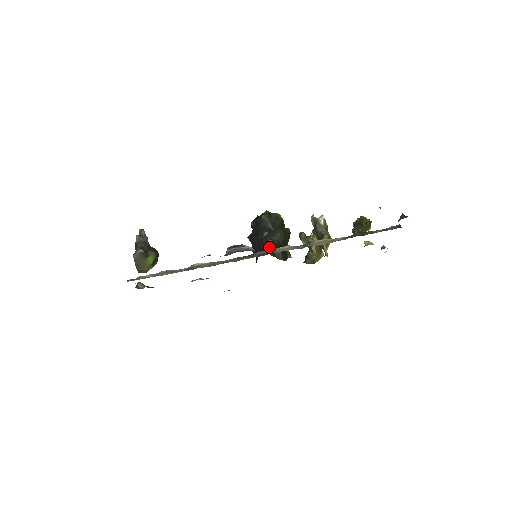
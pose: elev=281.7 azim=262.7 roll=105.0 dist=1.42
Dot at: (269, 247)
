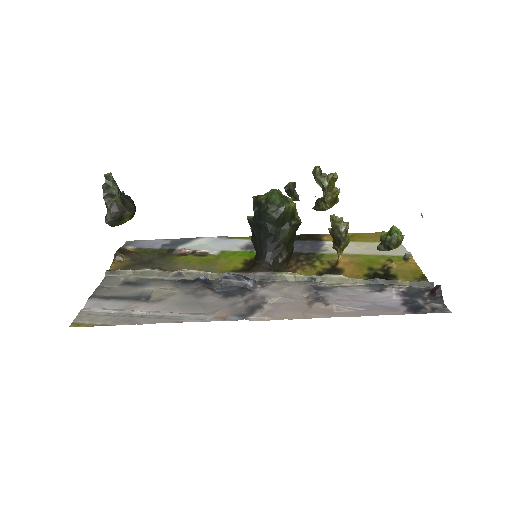
Dot at: (272, 254)
